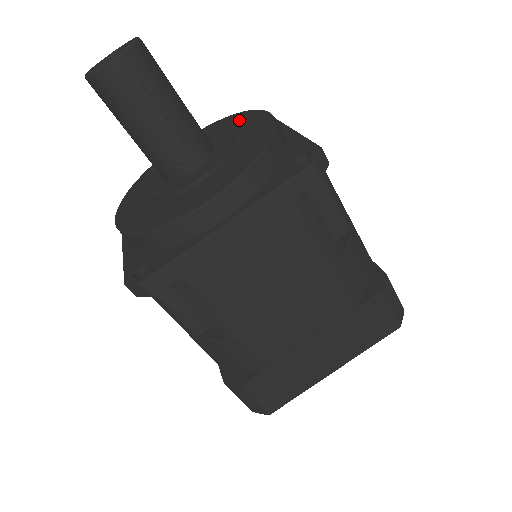
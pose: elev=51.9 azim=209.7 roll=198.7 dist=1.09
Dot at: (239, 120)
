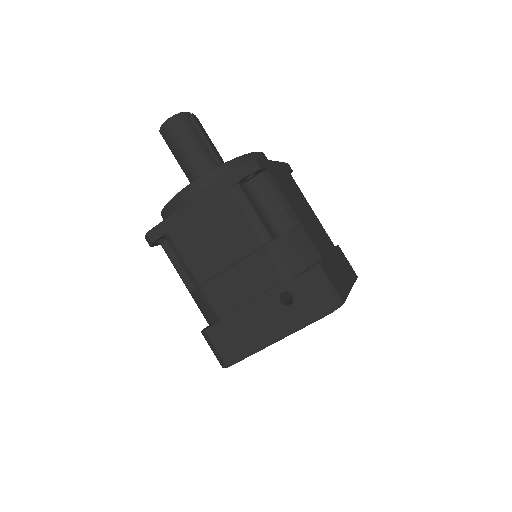
Dot at: occluded
